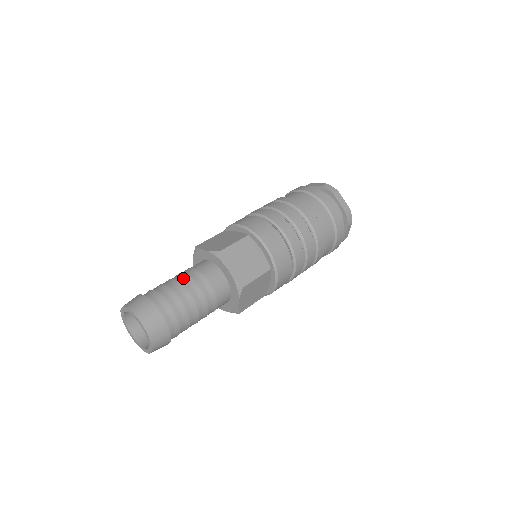
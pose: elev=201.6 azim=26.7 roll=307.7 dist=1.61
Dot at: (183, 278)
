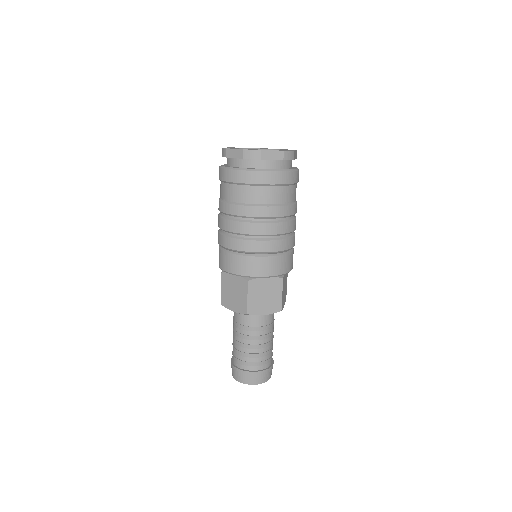
Dot at: (265, 339)
